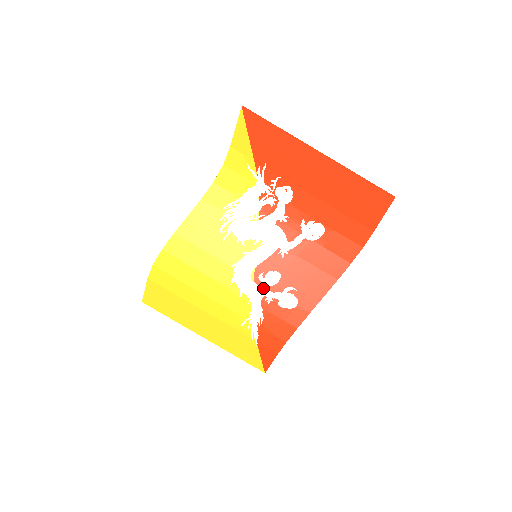
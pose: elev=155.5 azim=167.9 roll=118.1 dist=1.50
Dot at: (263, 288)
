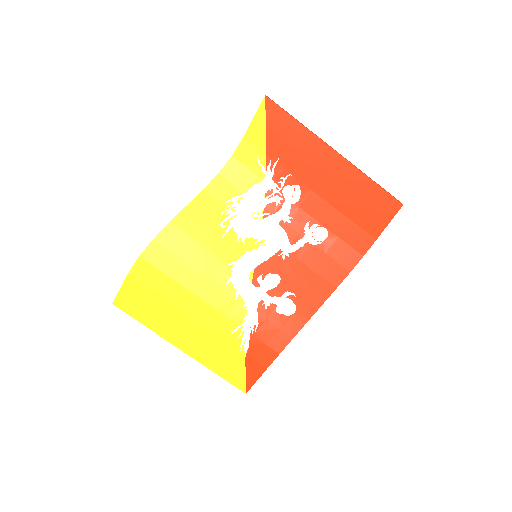
Dot at: (261, 291)
